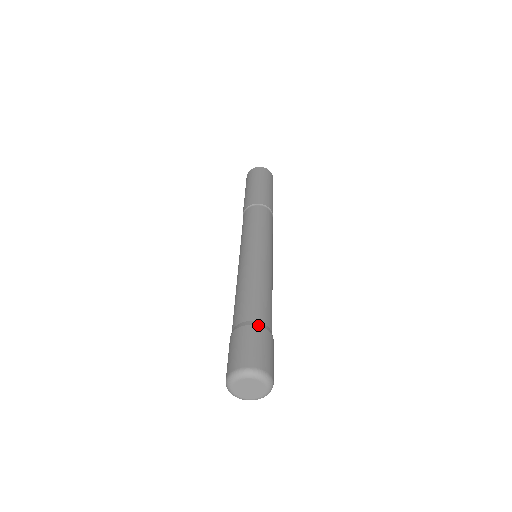
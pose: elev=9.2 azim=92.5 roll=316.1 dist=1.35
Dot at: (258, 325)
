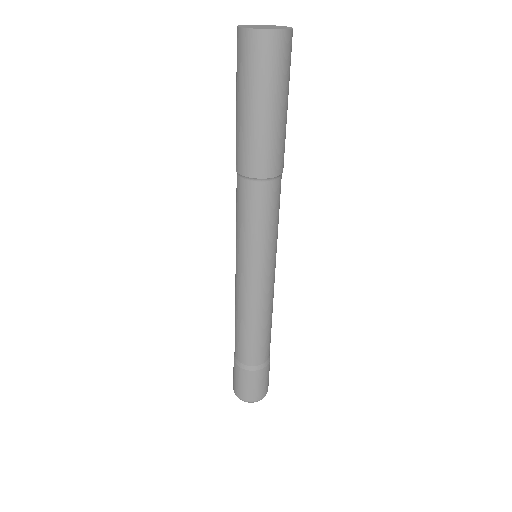
Dot at: (256, 370)
